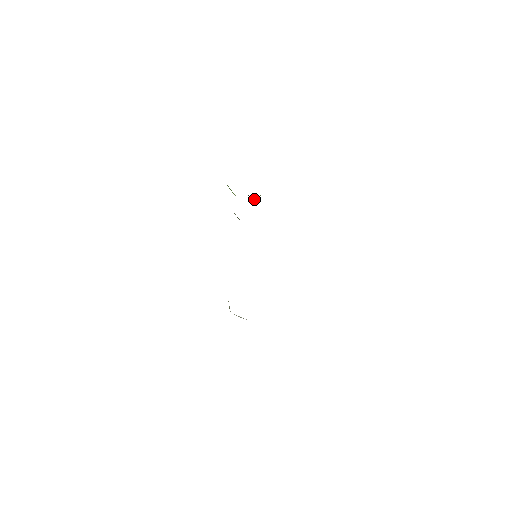
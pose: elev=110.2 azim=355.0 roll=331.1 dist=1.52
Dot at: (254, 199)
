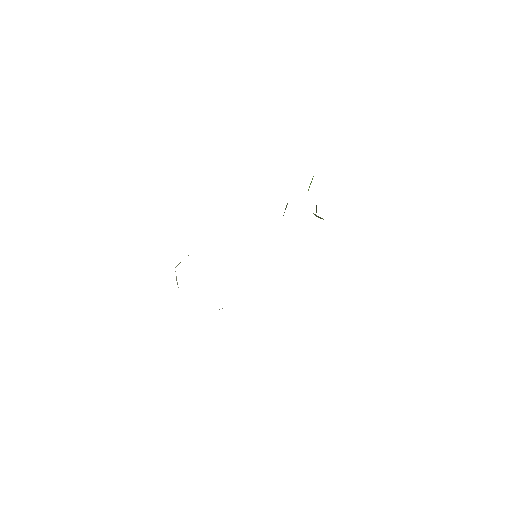
Dot at: (316, 215)
